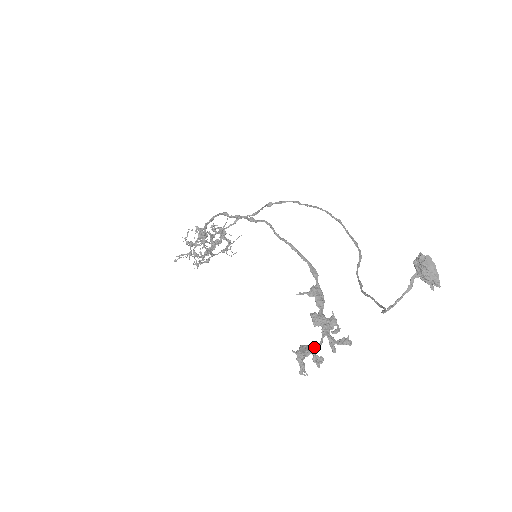
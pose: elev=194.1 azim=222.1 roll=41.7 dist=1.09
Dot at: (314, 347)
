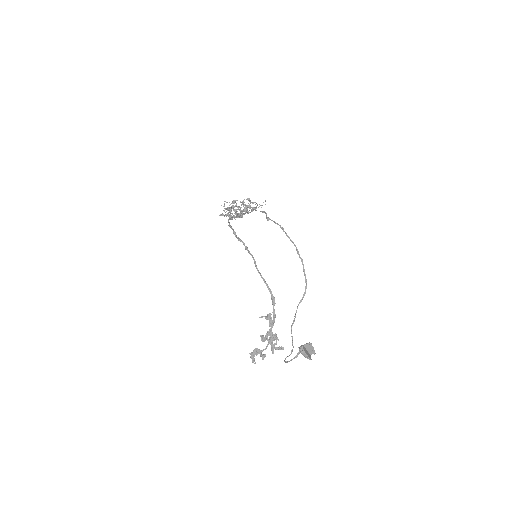
Dot at: (261, 351)
